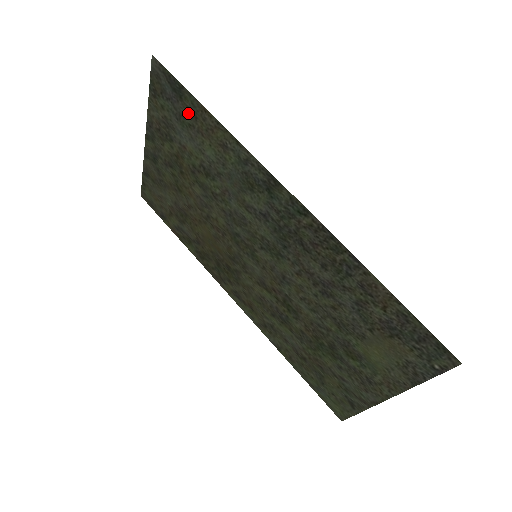
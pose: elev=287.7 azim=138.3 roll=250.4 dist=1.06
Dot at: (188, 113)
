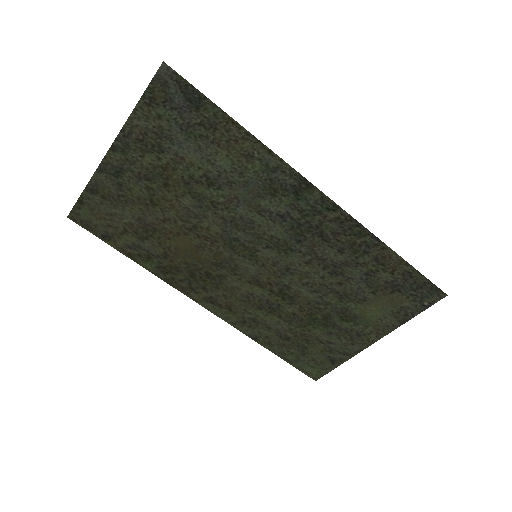
Dot at: (203, 124)
